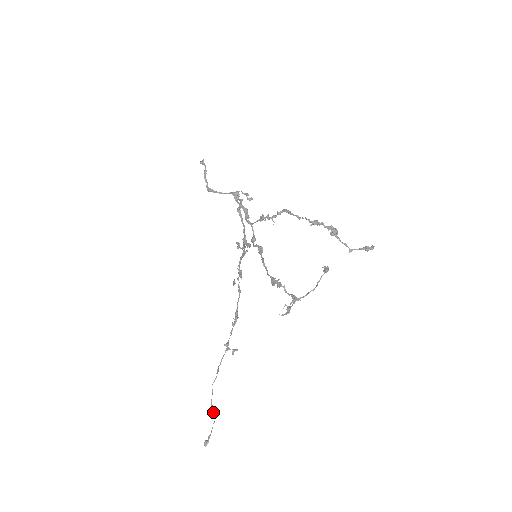
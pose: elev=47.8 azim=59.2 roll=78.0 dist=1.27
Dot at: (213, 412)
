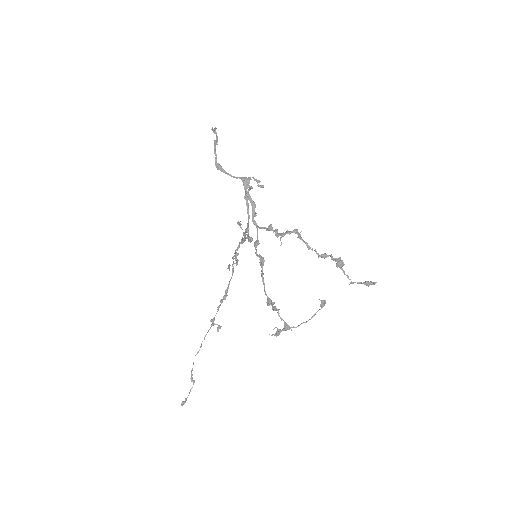
Dot at: (192, 380)
